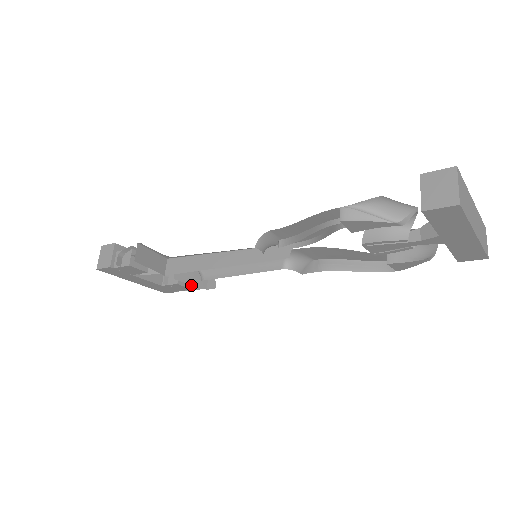
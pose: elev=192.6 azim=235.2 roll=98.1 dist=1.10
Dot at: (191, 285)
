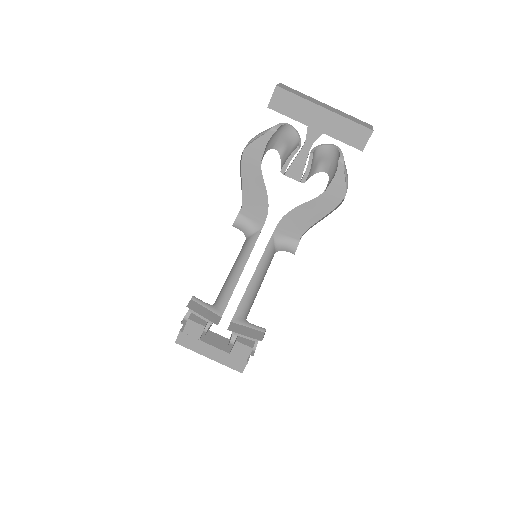
Dot at: (252, 346)
